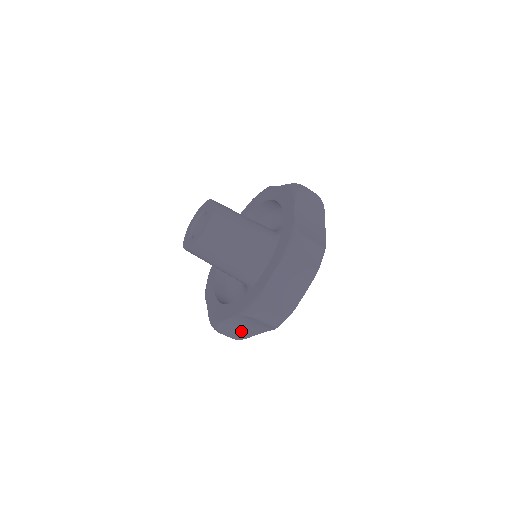
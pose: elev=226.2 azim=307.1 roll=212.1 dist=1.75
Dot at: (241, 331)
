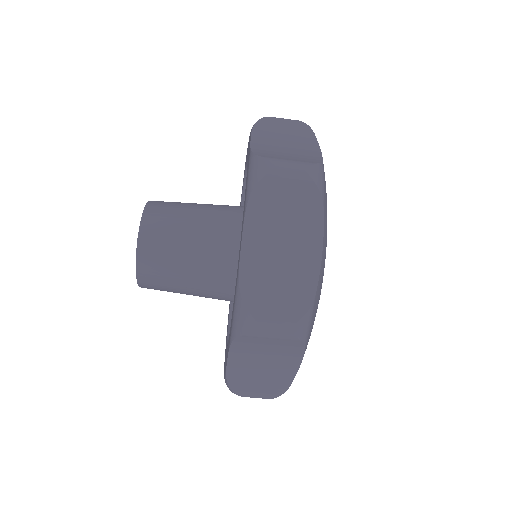
Dot at: (269, 377)
